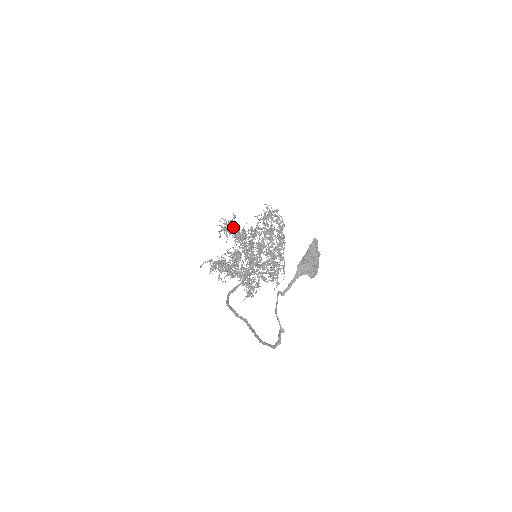
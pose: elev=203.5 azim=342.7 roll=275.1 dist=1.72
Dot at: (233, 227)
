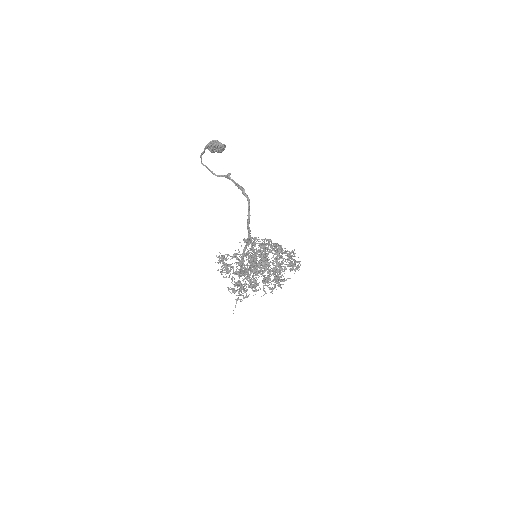
Dot at: (221, 255)
